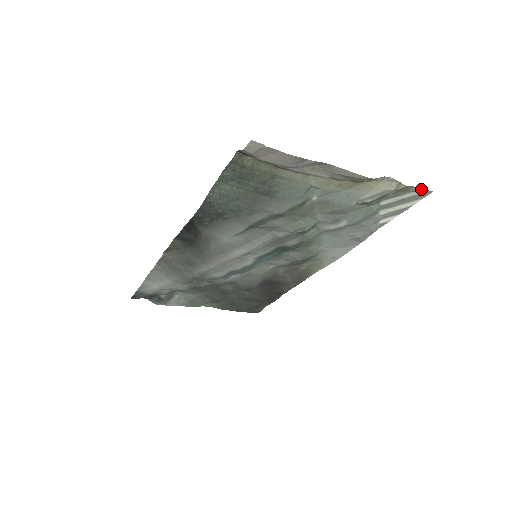
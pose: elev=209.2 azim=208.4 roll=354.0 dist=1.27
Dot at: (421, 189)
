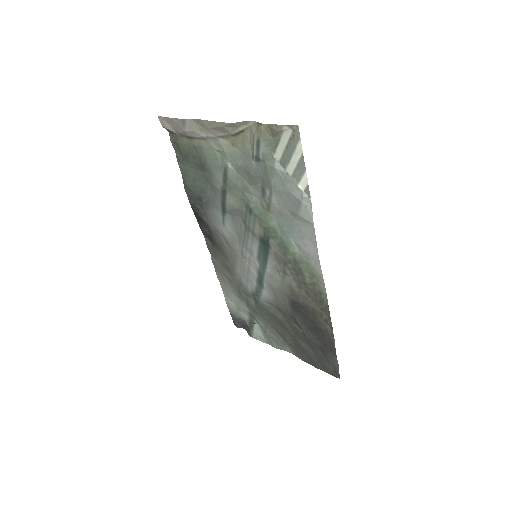
Dot at: (283, 125)
